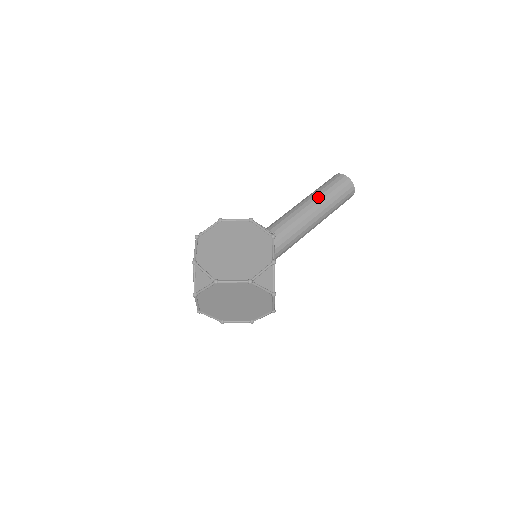
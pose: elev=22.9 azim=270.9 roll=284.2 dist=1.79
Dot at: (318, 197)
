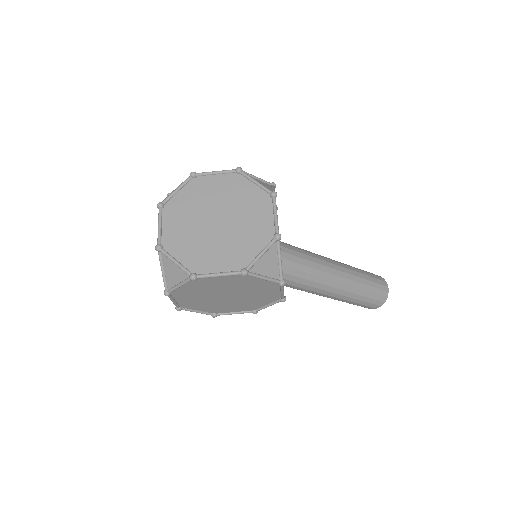
Dot at: occluded
